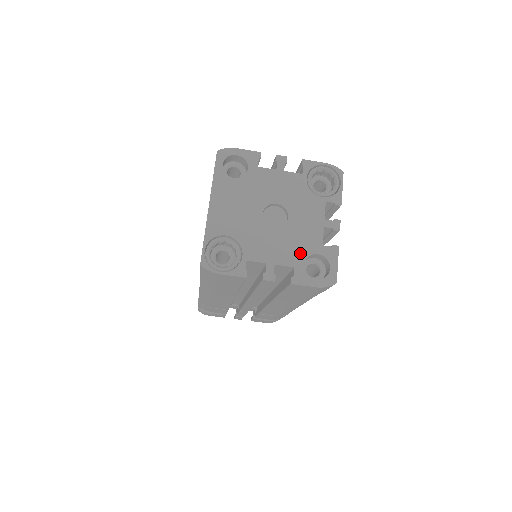
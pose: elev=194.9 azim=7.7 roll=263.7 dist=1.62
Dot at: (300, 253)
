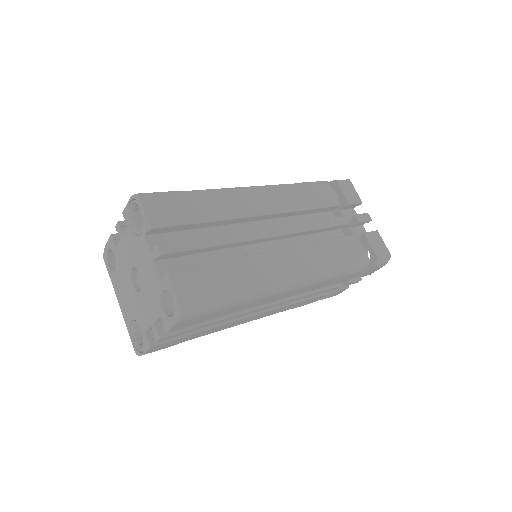
Dot at: (157, 300)
